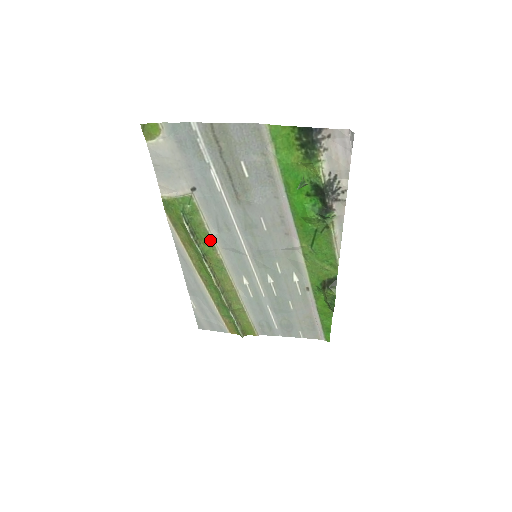
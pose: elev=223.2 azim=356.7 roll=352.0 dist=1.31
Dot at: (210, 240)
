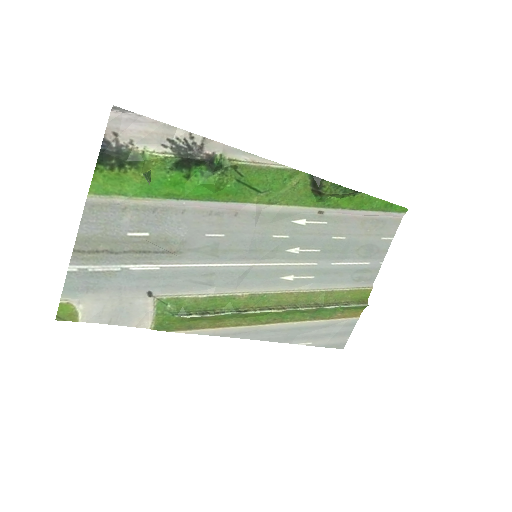
Dot at: (220, 298)
